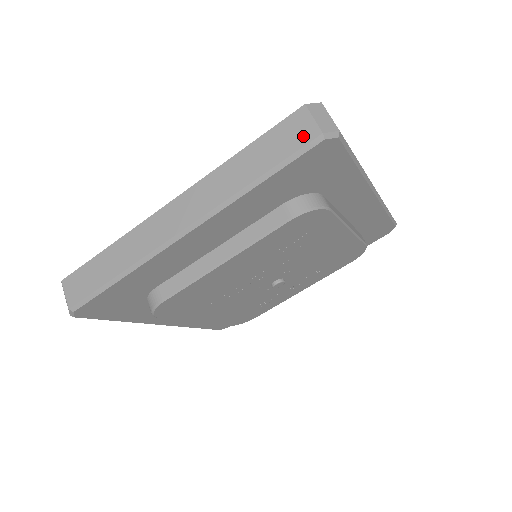
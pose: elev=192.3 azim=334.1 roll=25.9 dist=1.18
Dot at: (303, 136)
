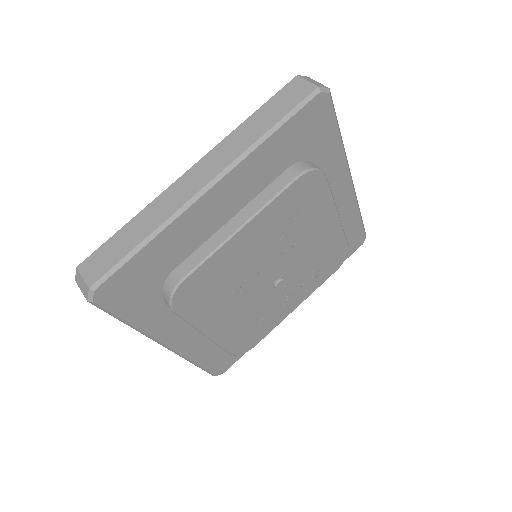
Dot at: (302, 93)
